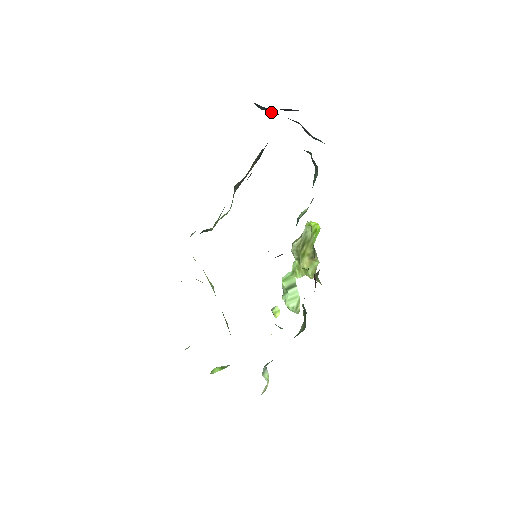
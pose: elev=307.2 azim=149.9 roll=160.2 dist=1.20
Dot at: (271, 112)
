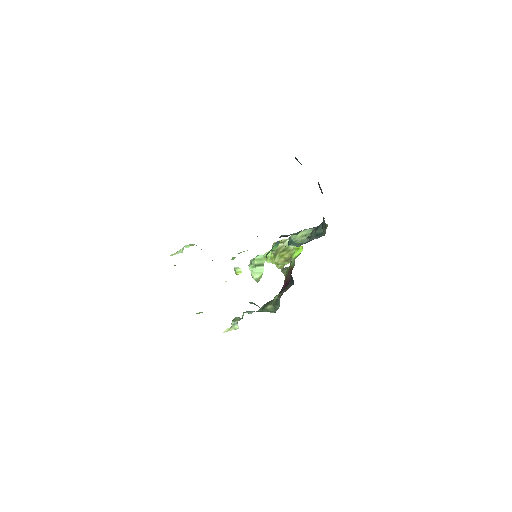
Dot at: occluded
